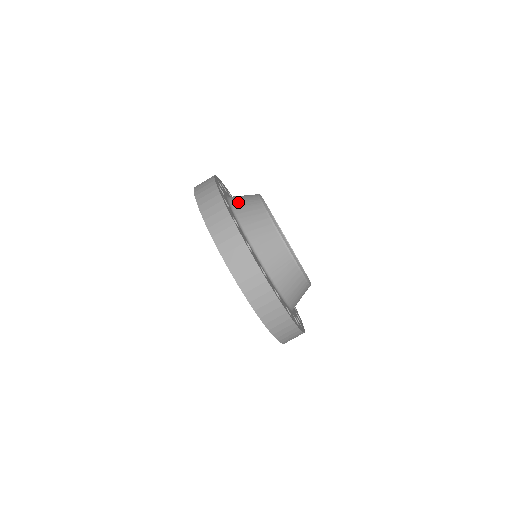
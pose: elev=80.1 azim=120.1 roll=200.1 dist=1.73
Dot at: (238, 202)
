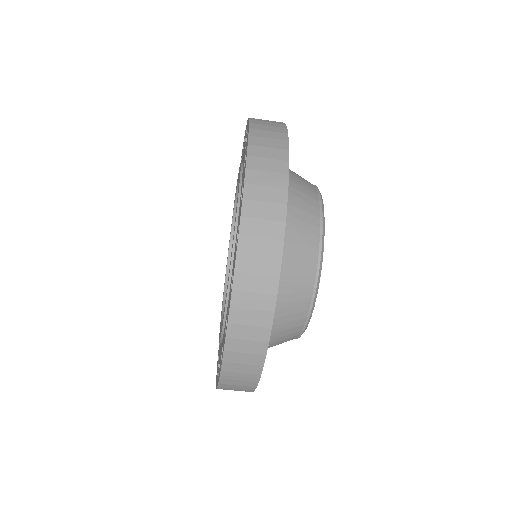
Dot at: (285, 289)
